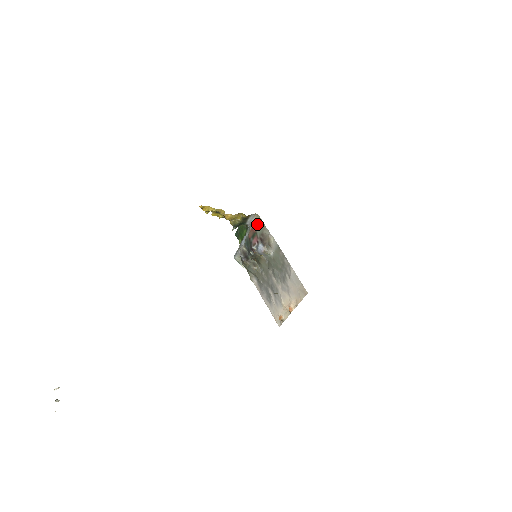
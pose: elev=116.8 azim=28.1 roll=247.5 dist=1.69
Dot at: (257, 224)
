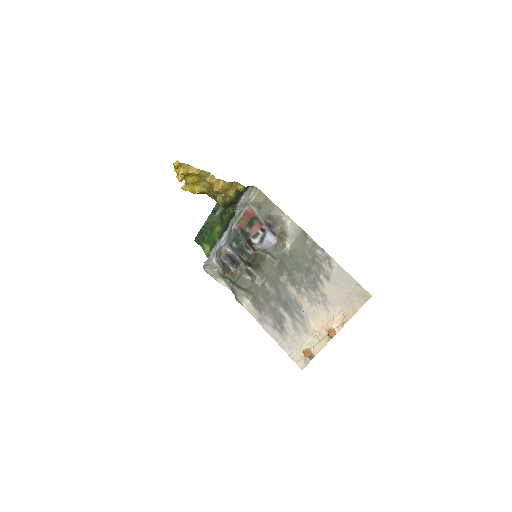
Dot at: (255, 204)
